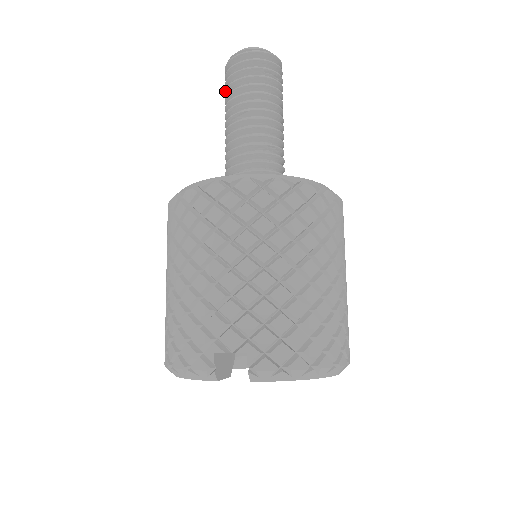
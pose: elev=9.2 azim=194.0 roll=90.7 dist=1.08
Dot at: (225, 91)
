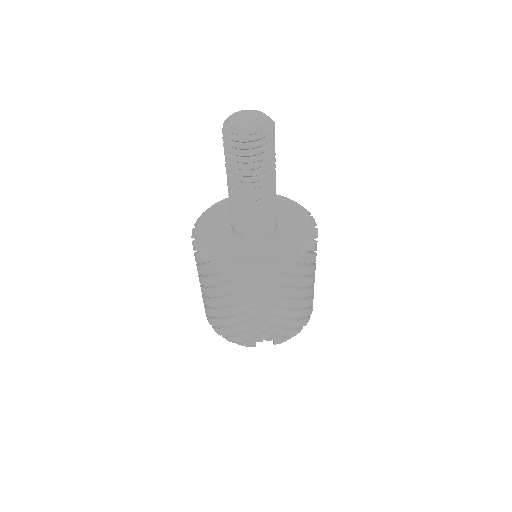
Dot at: occluded
